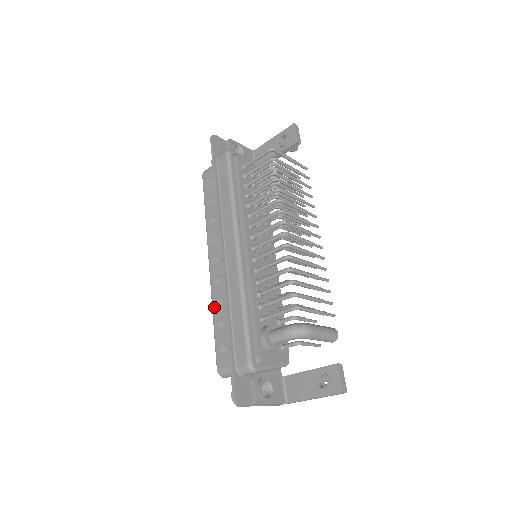
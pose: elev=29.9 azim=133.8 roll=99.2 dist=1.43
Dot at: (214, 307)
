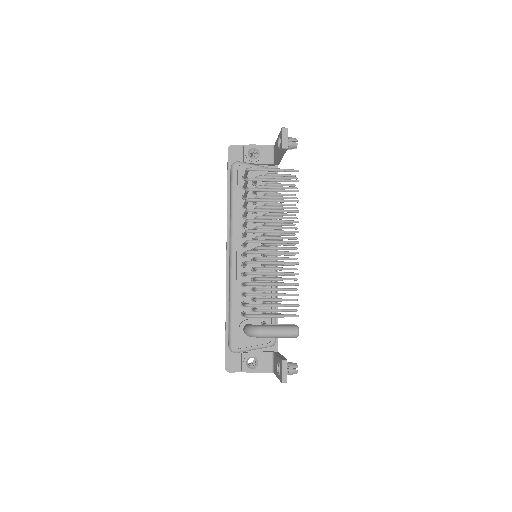
Dot at: occluded
